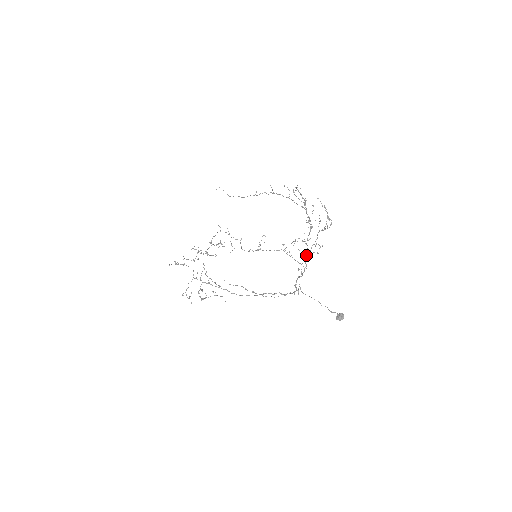
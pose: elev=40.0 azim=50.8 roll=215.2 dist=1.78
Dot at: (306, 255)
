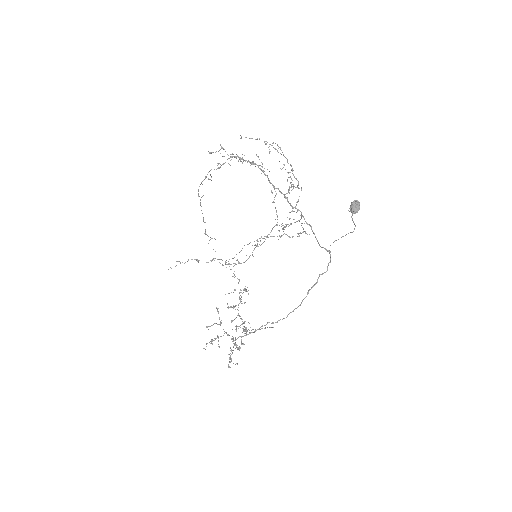
Dot at: occluded
